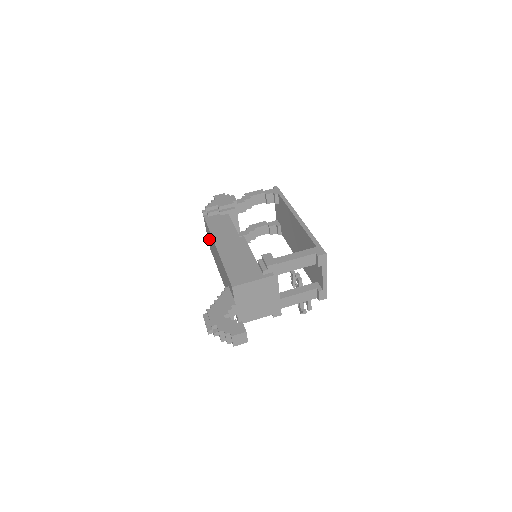
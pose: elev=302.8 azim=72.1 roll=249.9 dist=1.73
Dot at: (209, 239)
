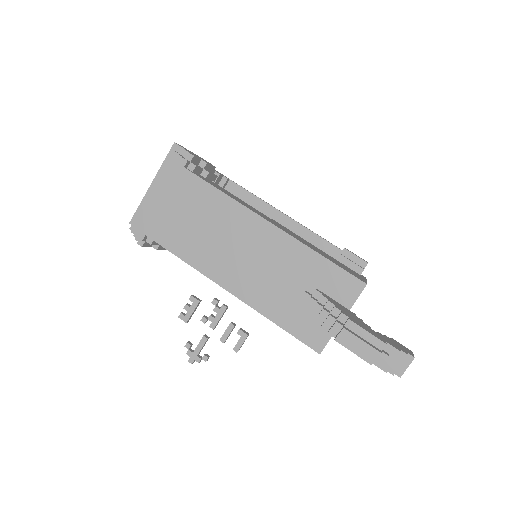
Dot at: (178, 212)
